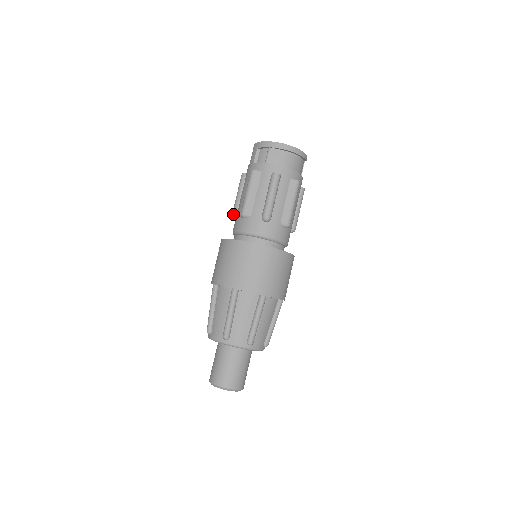
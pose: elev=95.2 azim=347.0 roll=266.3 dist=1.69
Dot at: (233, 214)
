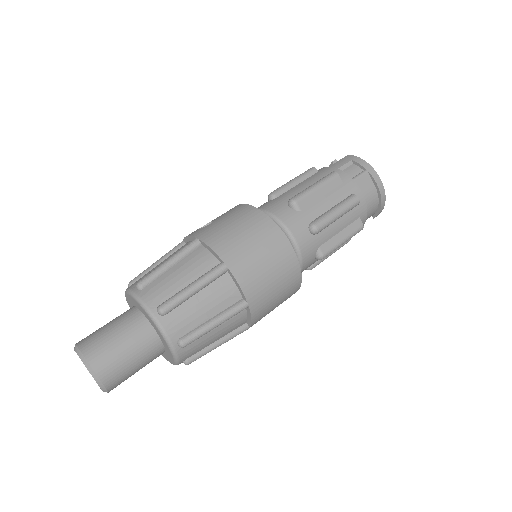
Dot at: (274, 193)
